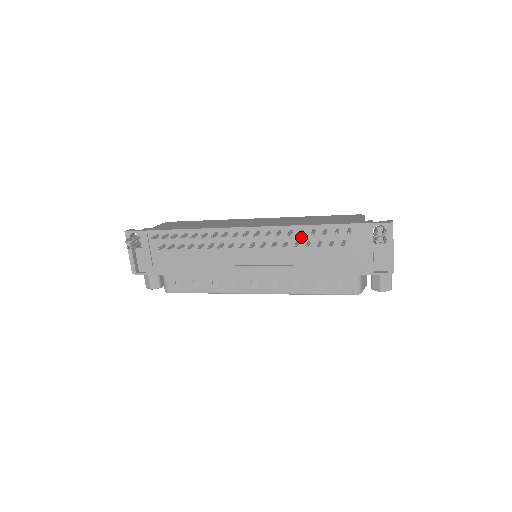
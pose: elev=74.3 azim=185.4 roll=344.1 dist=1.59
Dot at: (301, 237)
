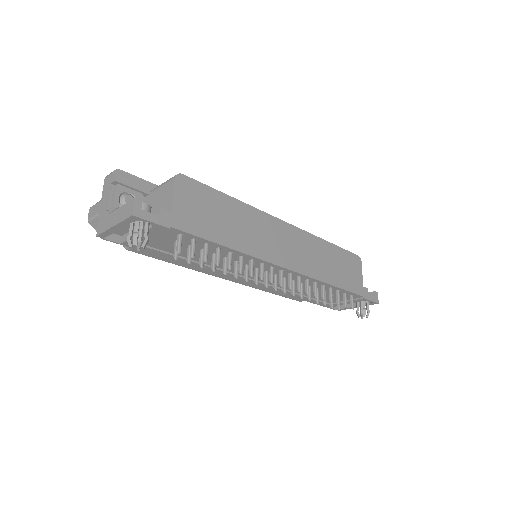
Dot at: (317, 286)
